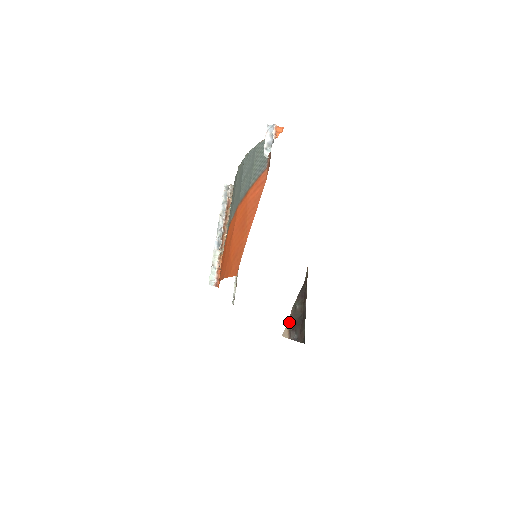
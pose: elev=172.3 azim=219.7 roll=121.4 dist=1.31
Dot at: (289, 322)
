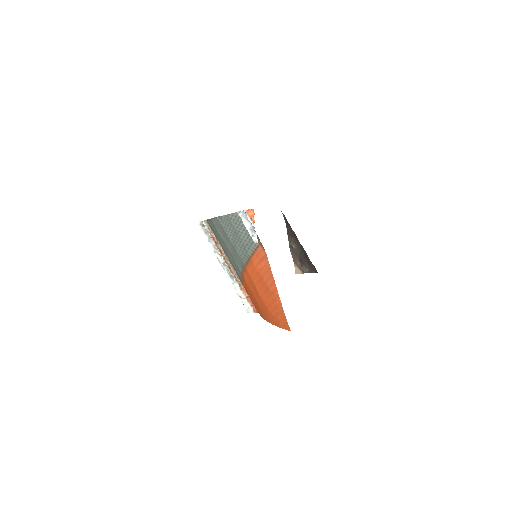
Dot at: (294, 261)
